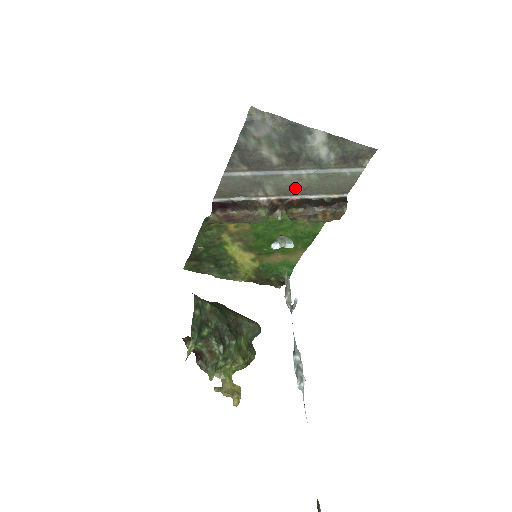
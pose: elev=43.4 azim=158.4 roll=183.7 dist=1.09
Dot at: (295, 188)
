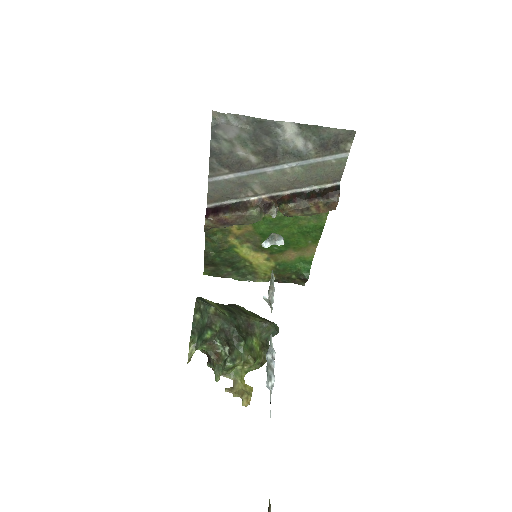
Dot at: (283, 183)
